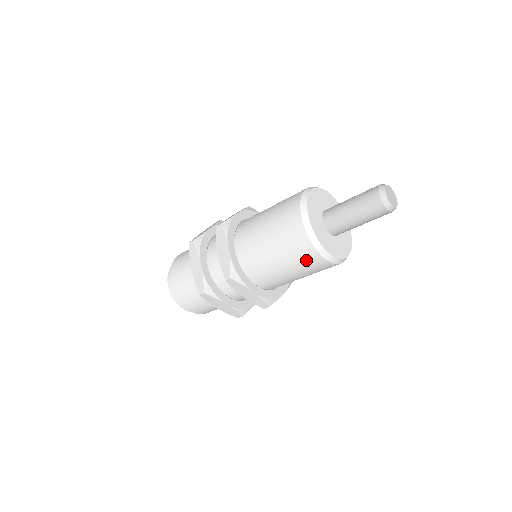
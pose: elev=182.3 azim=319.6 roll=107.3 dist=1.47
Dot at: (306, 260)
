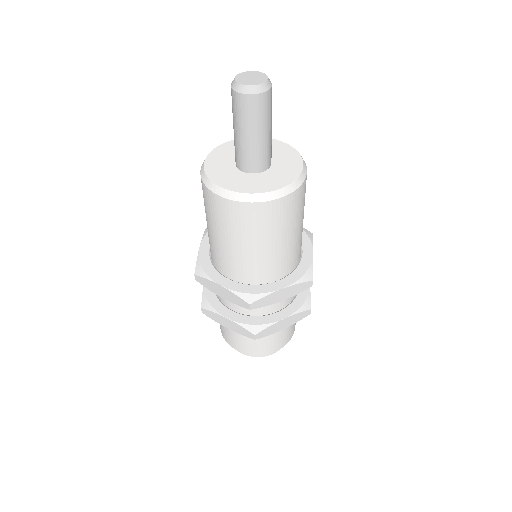
Dot at: (219, 212)
